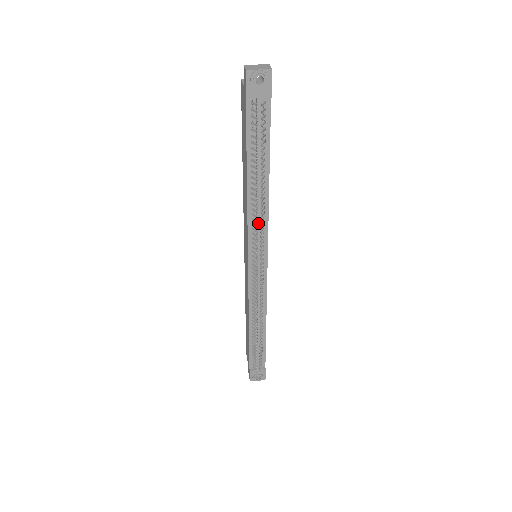
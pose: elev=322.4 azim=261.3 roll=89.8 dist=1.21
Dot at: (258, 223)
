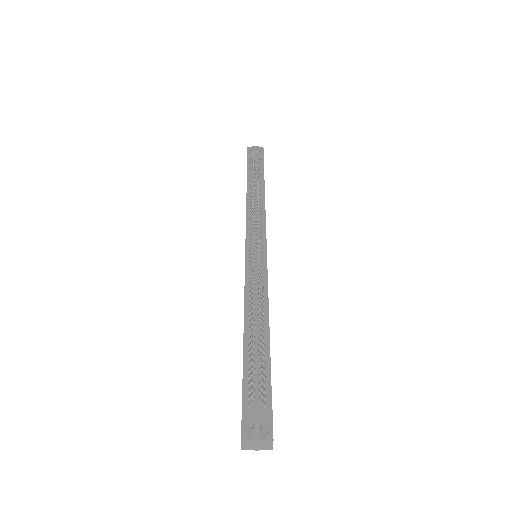
Dot at: (255, 212)
